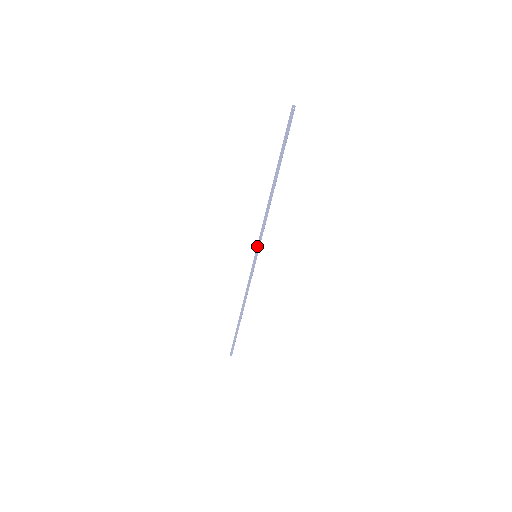
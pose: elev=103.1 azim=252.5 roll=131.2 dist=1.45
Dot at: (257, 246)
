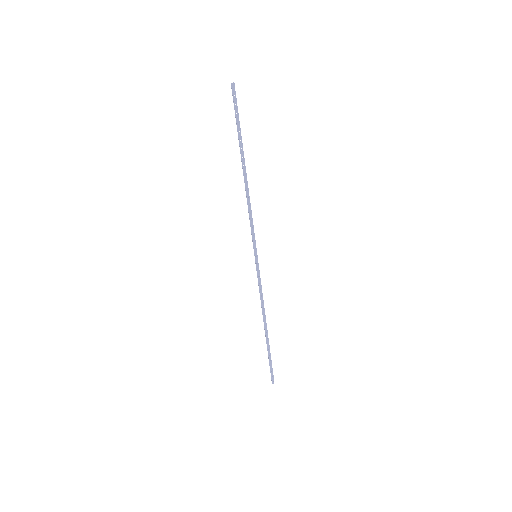
Dot at: (253, 244)
